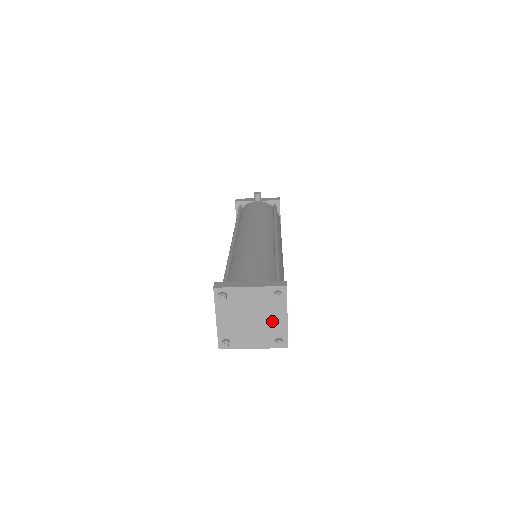
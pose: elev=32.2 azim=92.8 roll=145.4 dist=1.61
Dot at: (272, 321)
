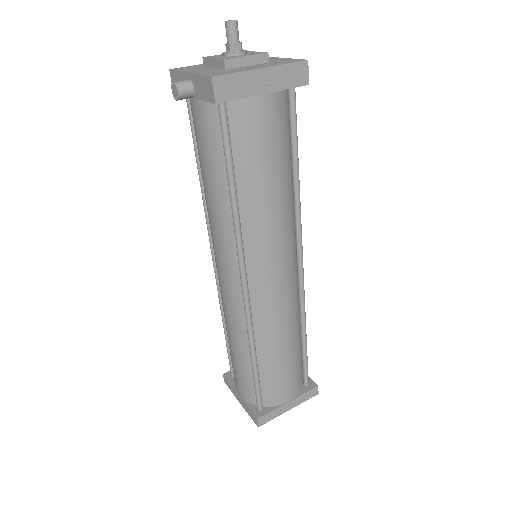
Dot at: occluded
